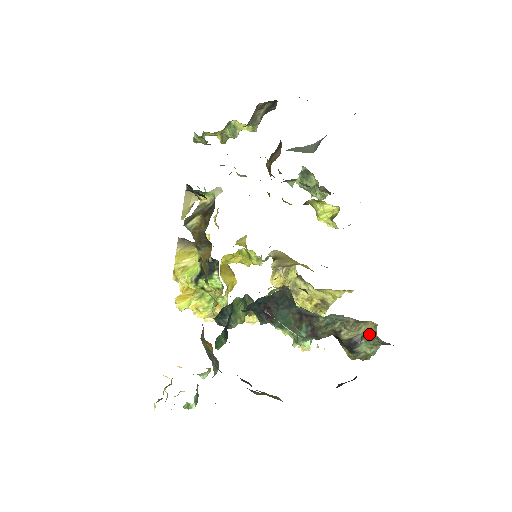
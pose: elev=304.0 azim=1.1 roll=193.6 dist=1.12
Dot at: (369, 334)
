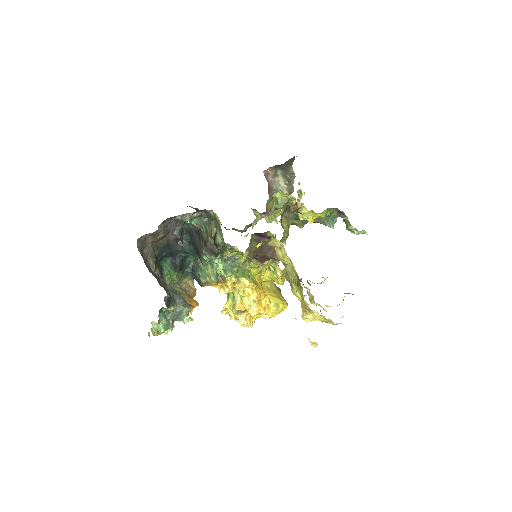
Dot at: (215, 223)
